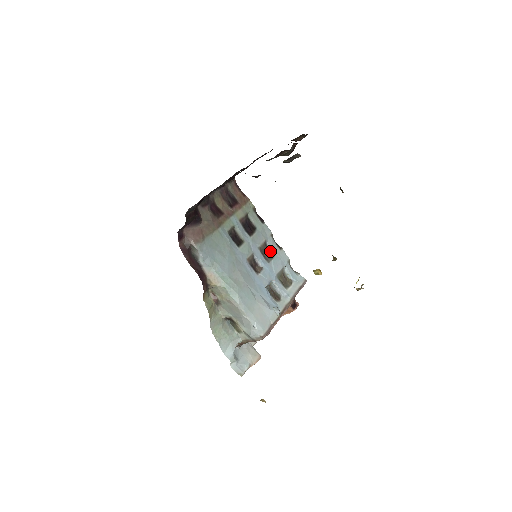
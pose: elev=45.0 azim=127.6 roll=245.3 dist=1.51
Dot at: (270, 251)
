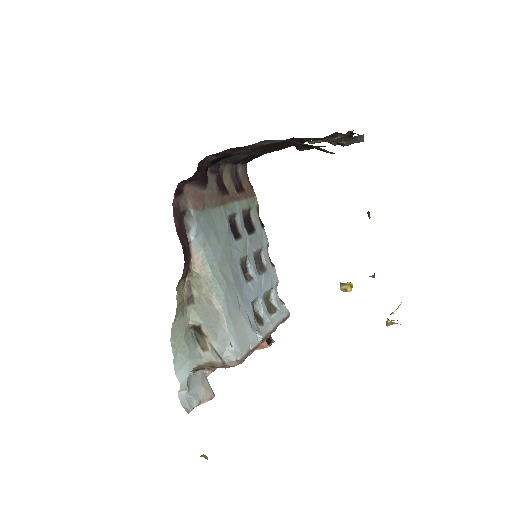
Dot at: (262, 263)
